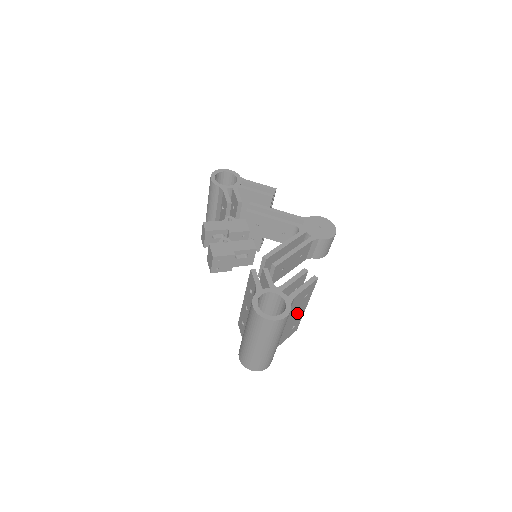
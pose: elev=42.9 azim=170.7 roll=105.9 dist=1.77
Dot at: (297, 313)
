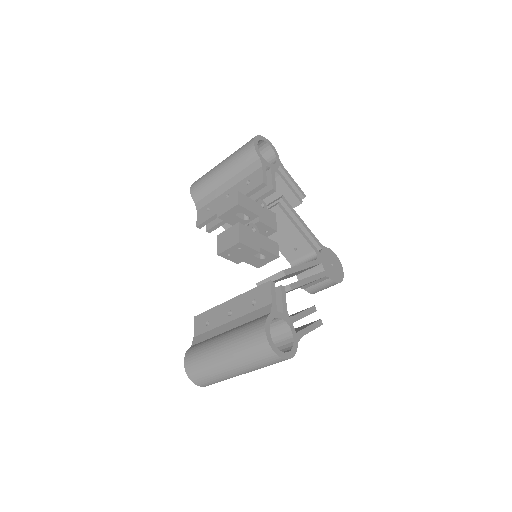
Dot at: occluded
